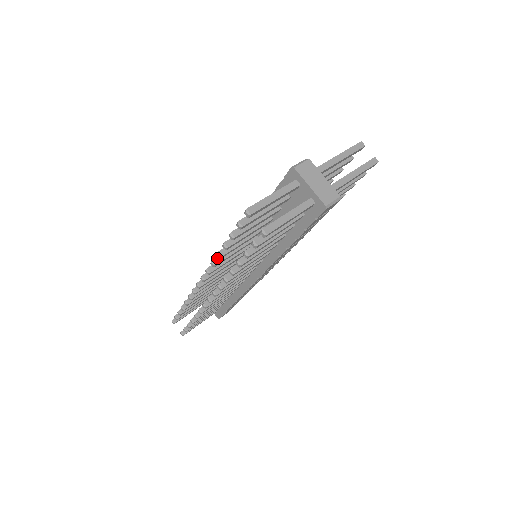
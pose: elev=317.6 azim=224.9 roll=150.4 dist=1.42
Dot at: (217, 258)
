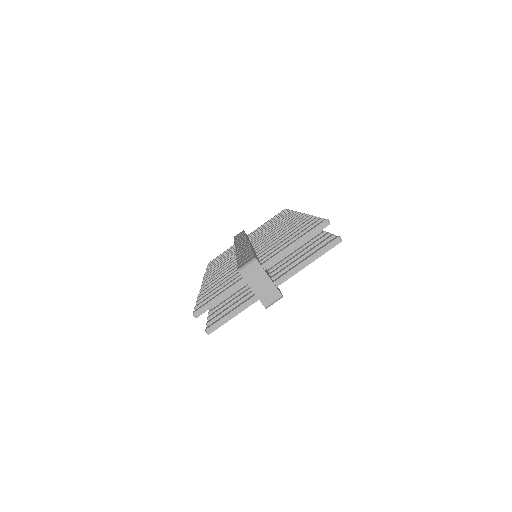
Dot at: (204, 288)
